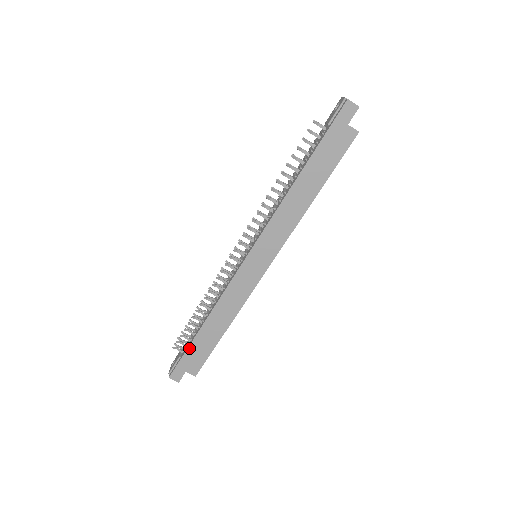
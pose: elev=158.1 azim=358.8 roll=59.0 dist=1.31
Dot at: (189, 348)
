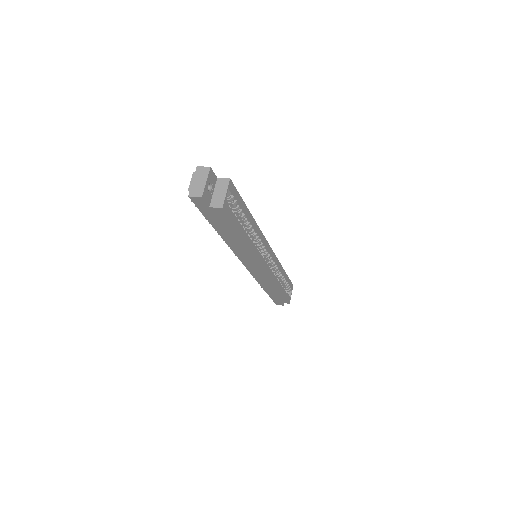
Dot at: (270, 296)
